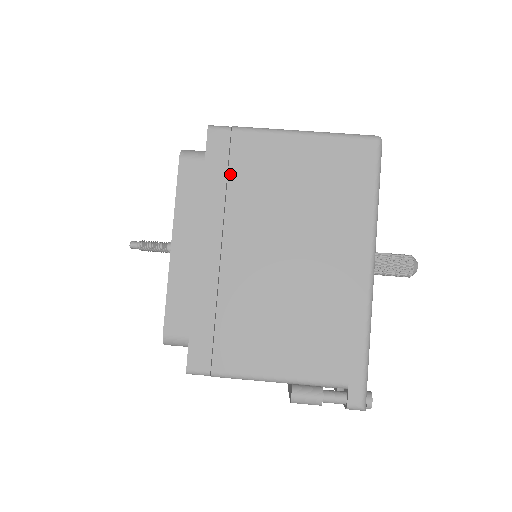
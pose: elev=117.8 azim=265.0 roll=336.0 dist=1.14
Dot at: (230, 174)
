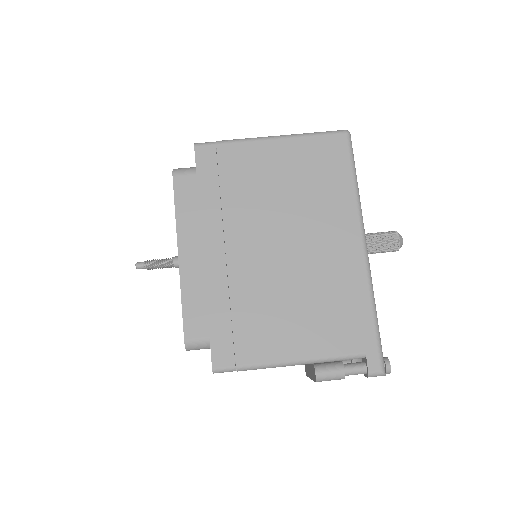
Dot at: (222, 182)
